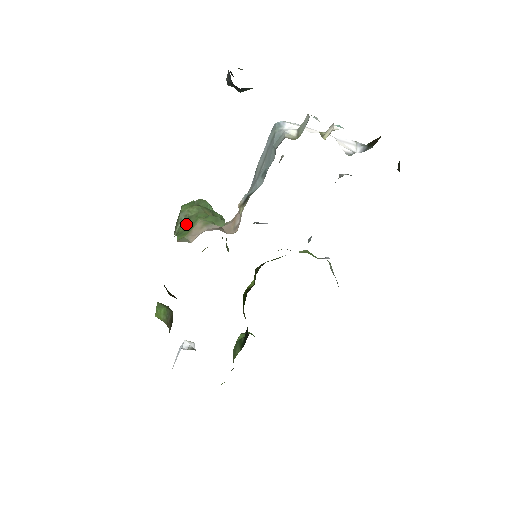
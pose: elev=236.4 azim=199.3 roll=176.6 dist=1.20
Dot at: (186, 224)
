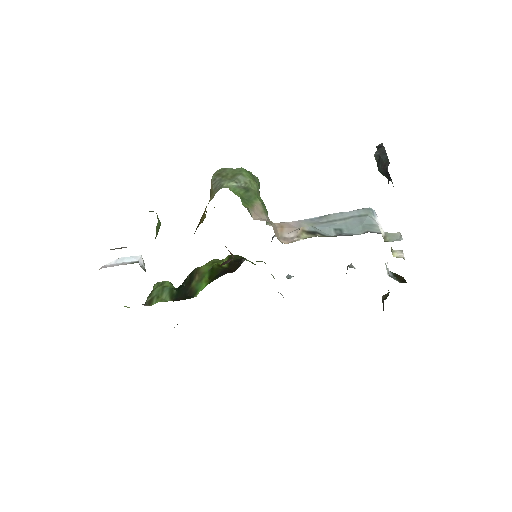
Dot at: (246, 192)
